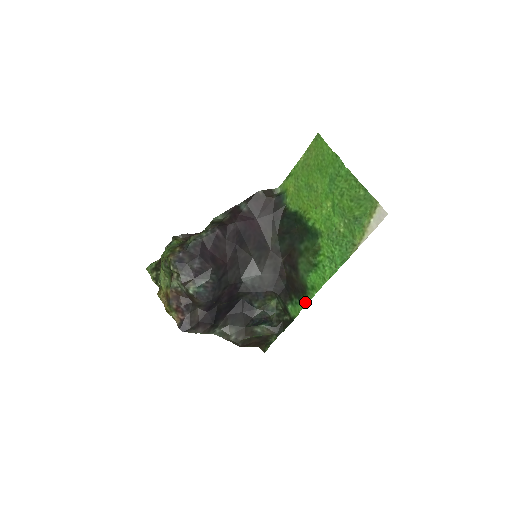
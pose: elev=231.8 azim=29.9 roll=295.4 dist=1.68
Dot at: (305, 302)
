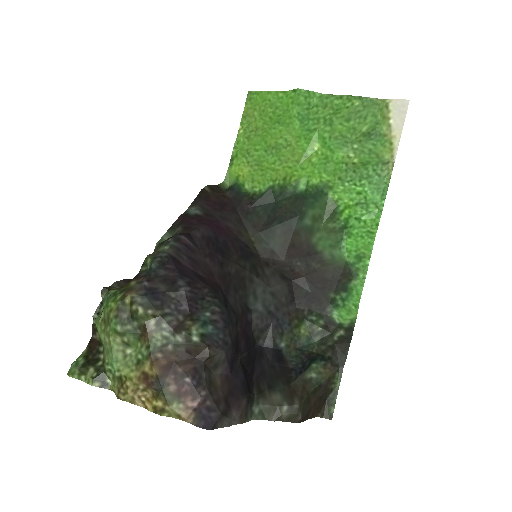
Dot at: (359, 285)
